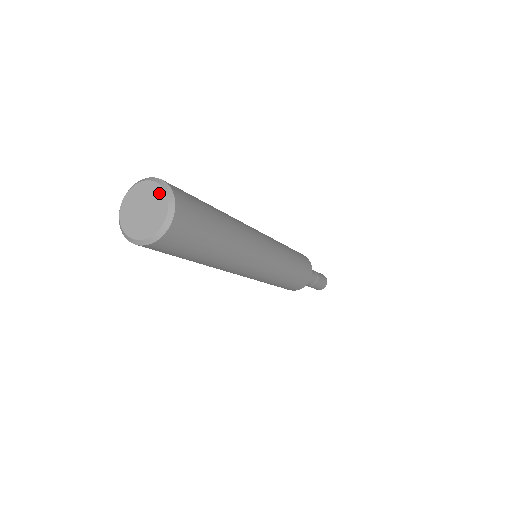
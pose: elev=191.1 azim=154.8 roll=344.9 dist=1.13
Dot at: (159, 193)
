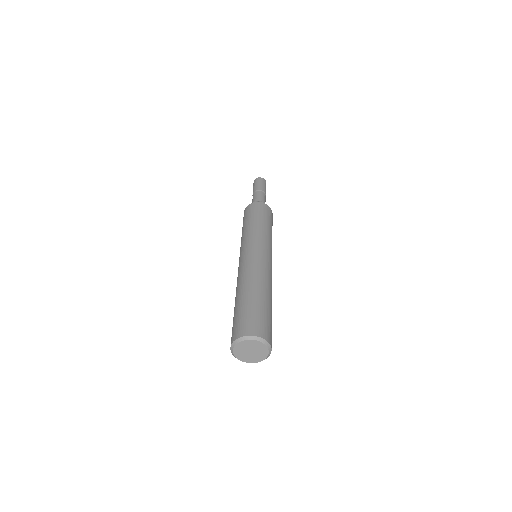
Dot at: (262, 346)
